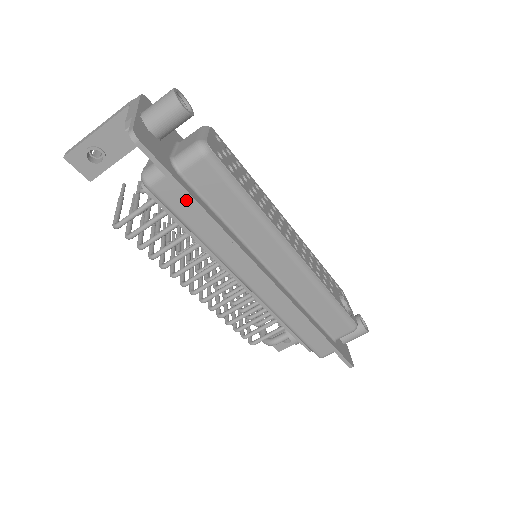
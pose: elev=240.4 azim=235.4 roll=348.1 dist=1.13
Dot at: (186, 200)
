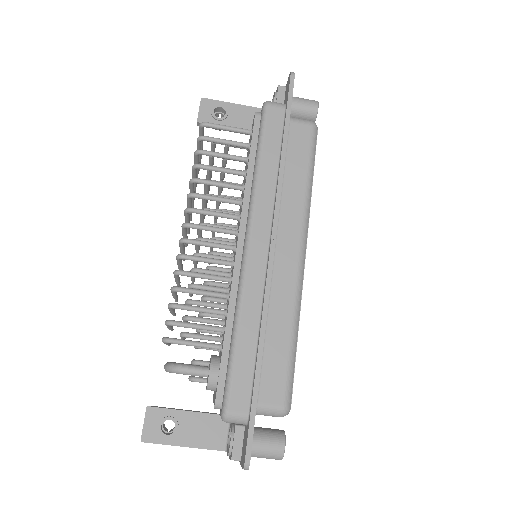
Dot at: (279, 132)
